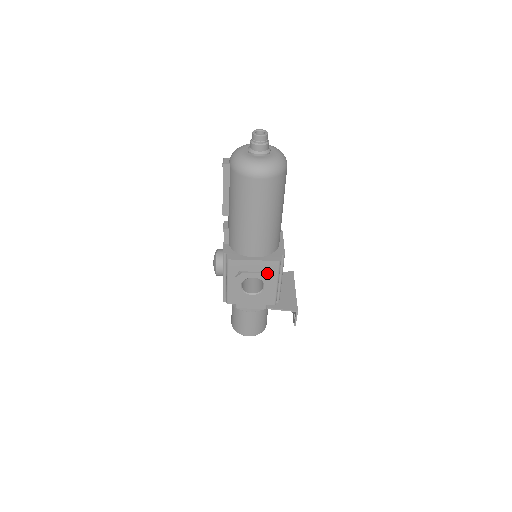
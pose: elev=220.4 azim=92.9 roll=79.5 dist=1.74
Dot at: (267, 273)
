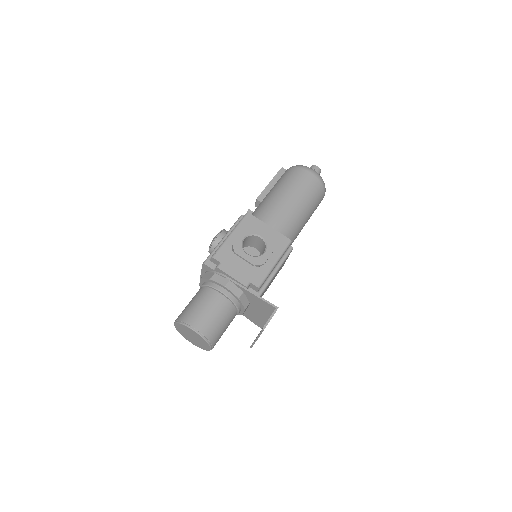
Dot at: (274, 244)
